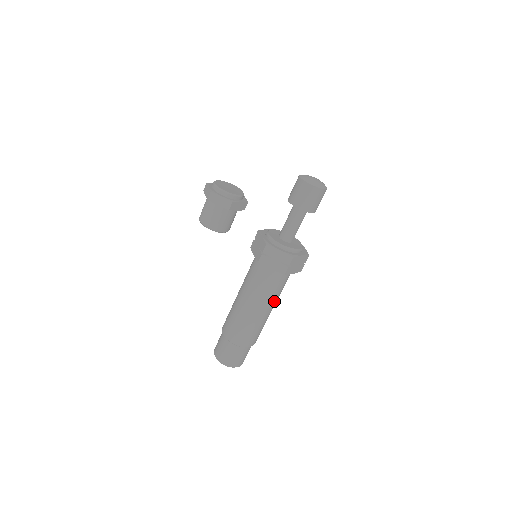
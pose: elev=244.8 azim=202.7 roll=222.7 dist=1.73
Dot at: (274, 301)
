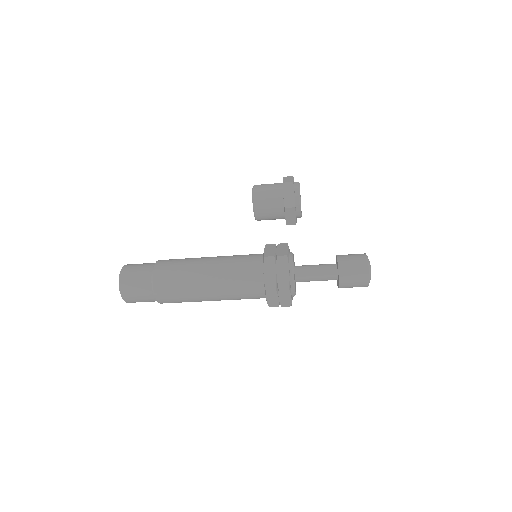
Dot at: (224, 297)
